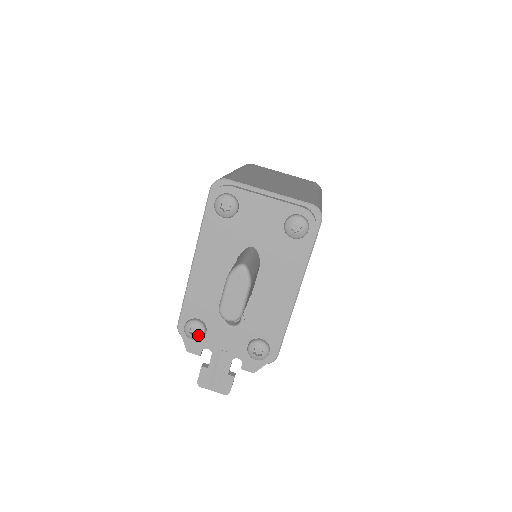
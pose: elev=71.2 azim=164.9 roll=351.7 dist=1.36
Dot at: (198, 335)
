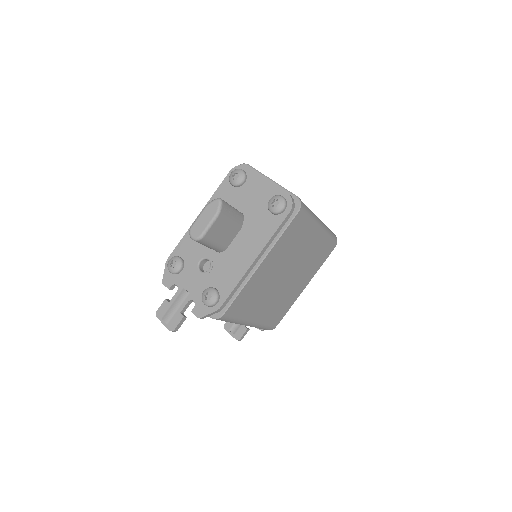
Dot at: (175, 268)
